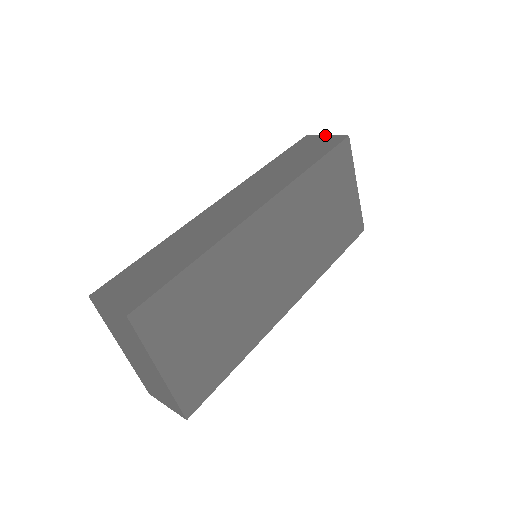
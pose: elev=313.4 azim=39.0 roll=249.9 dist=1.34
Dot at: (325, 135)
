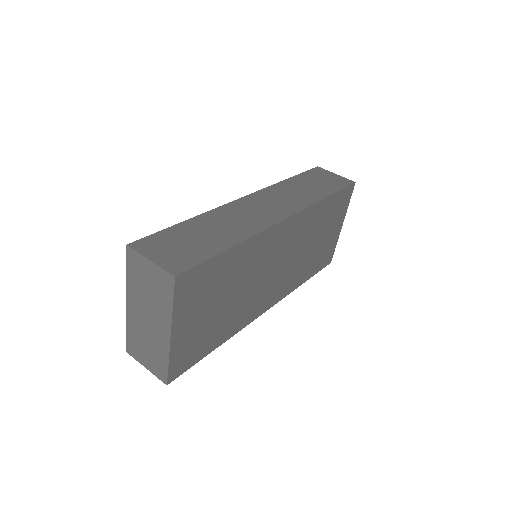
Dot at: (334, 173)
